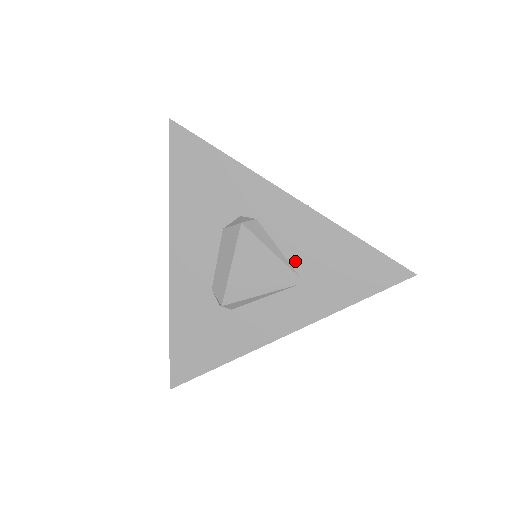
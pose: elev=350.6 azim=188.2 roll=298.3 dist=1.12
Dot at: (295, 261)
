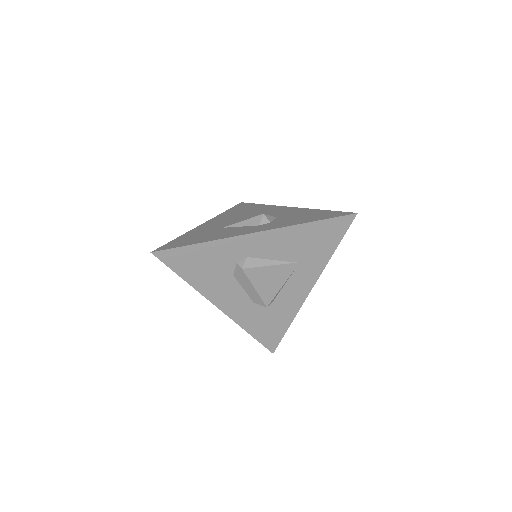
Dot at: (286, 258)
